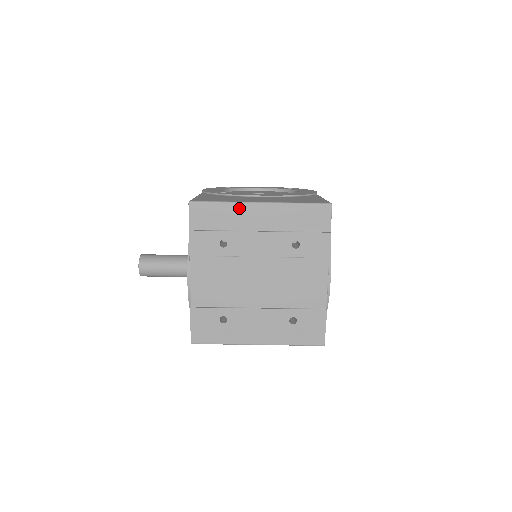
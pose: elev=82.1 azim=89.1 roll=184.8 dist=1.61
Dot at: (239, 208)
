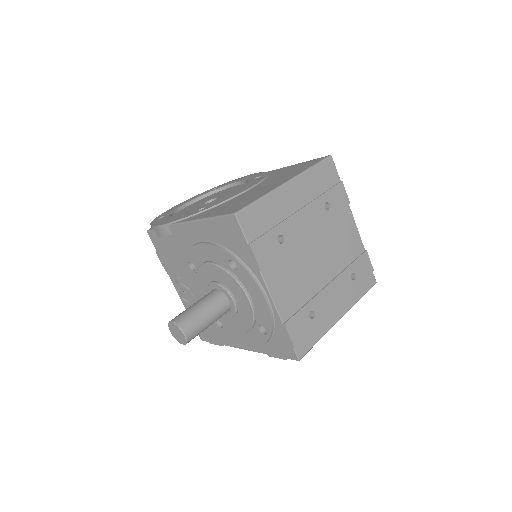
Dot at: (276, 196)
